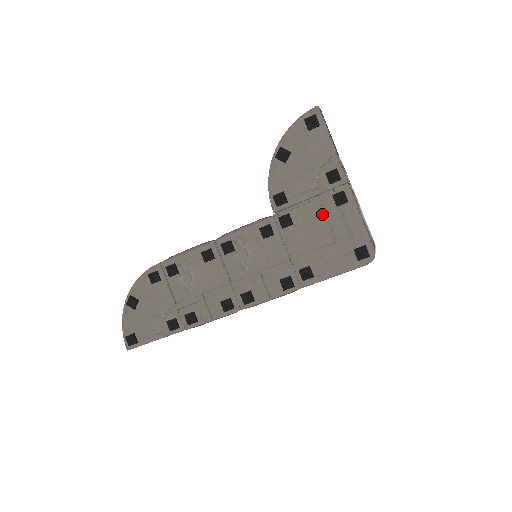
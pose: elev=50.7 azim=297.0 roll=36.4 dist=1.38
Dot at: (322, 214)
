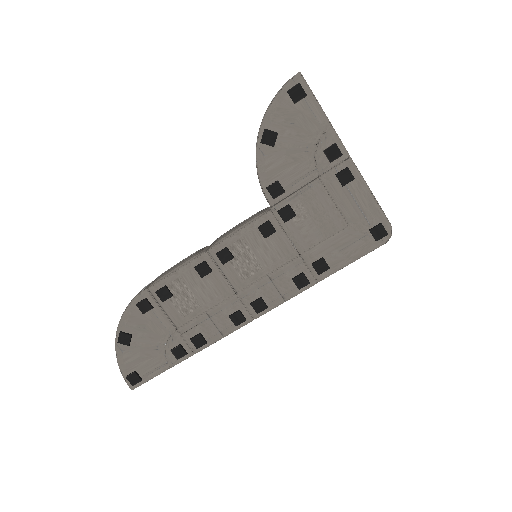
Dot at: (327, 198)
